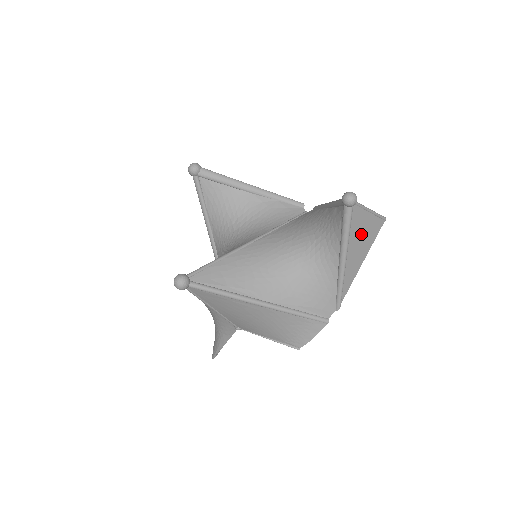
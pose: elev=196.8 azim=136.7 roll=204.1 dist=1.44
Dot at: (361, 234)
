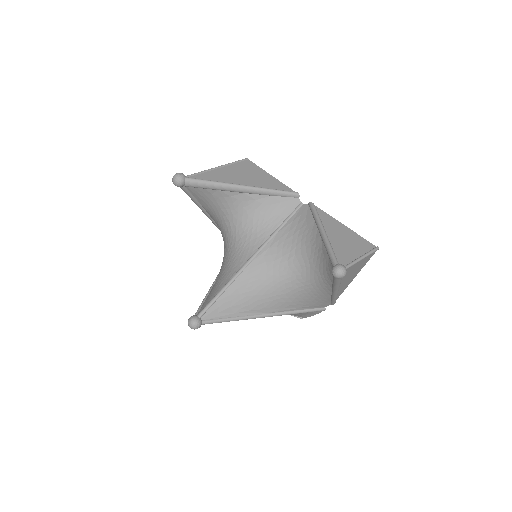
Dot at: (353, 272)
